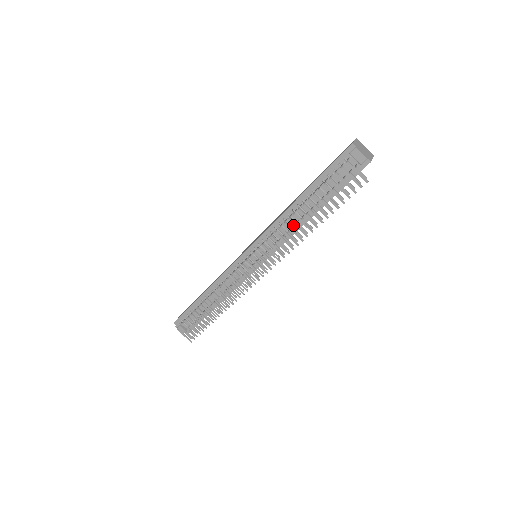
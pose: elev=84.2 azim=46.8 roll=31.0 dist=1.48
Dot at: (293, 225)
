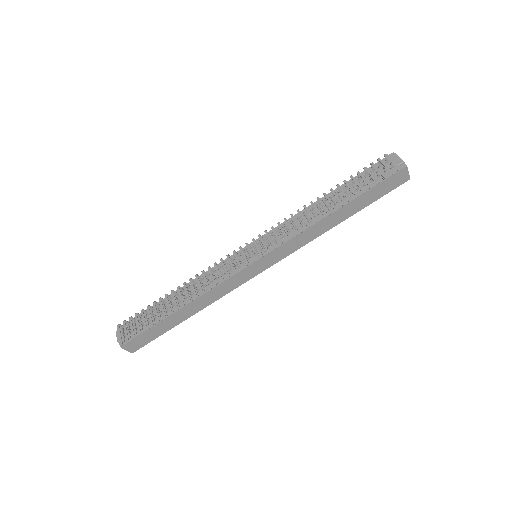
Dot at: occluded
